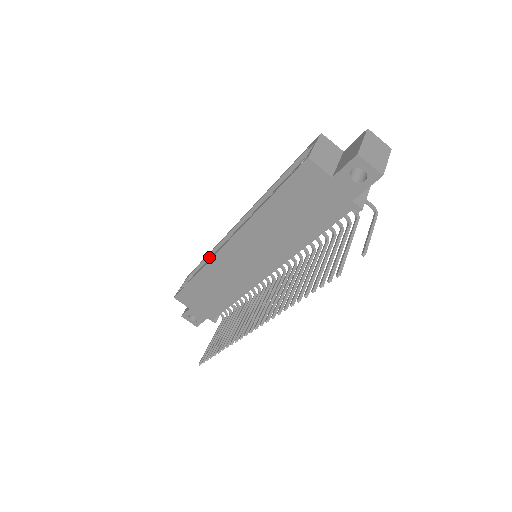
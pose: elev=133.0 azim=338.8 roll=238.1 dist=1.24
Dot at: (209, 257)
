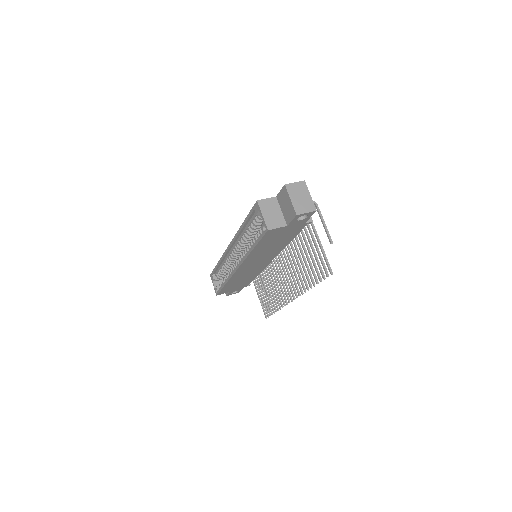
Dot at: (220, 265)
